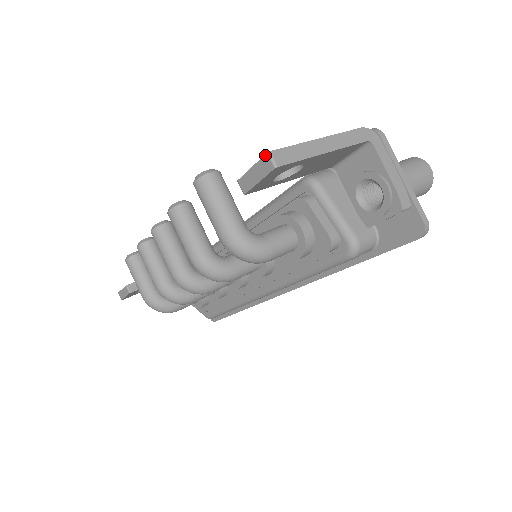
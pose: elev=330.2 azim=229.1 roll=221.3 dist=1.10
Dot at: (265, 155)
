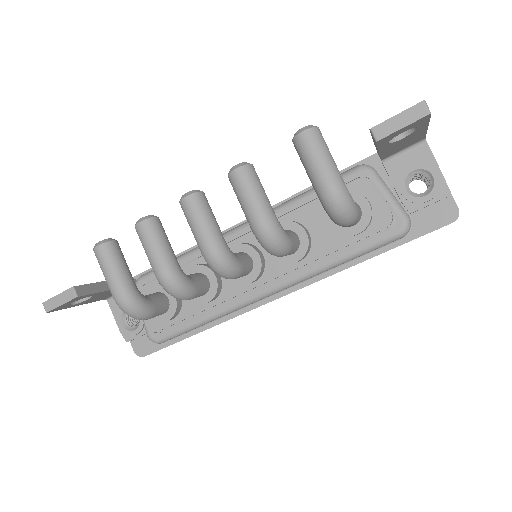
Dot at: (420, 103)
